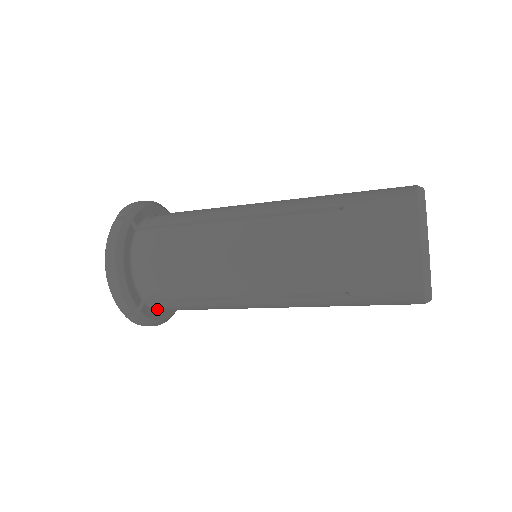
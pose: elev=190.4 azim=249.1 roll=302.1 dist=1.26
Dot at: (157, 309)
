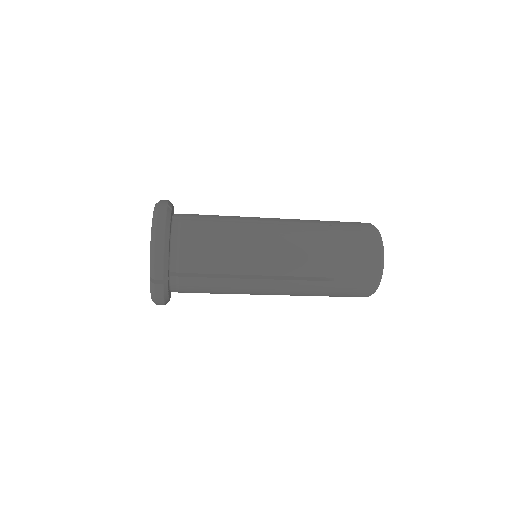
Dot at: (170, 287)
